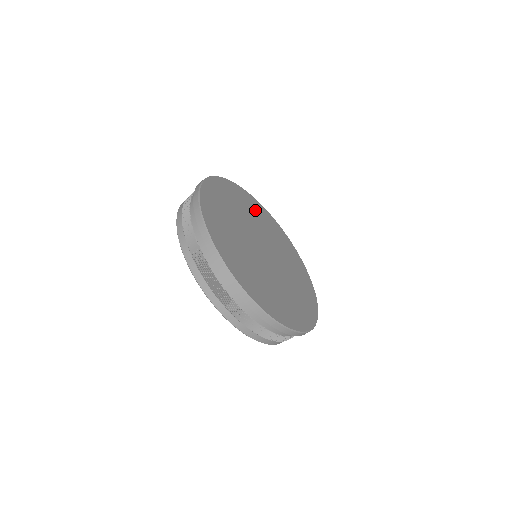
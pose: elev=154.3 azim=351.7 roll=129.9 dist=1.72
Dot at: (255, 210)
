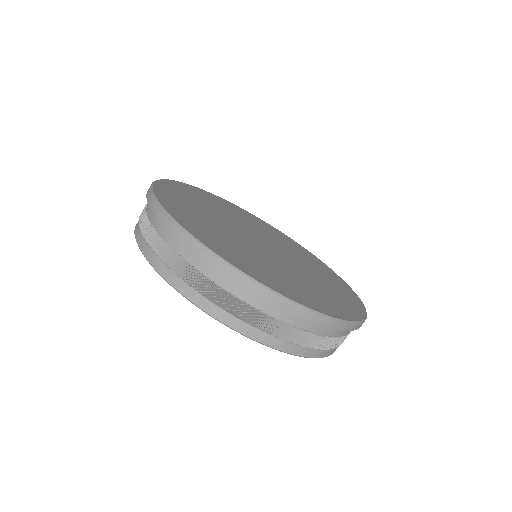
Dot at: (195, 198)
